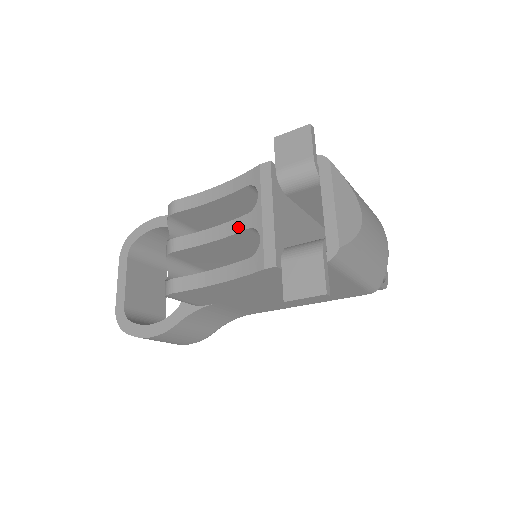
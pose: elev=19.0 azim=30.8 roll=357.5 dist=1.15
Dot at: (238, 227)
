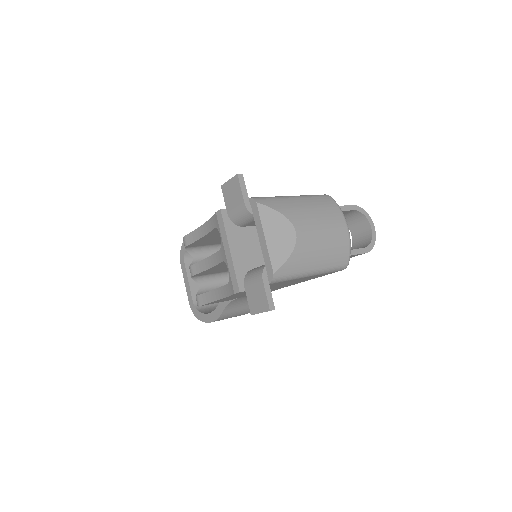
Dot at: (218, 259)
